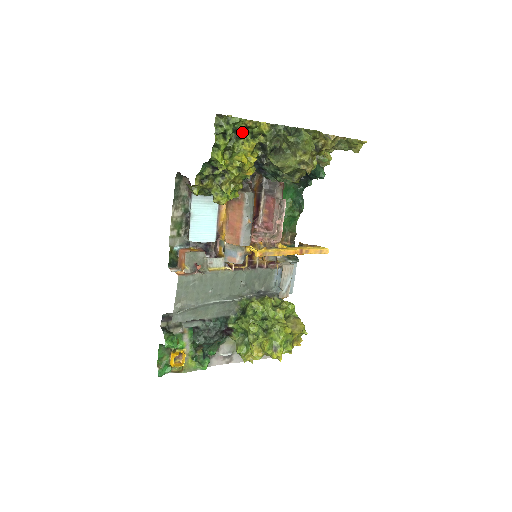
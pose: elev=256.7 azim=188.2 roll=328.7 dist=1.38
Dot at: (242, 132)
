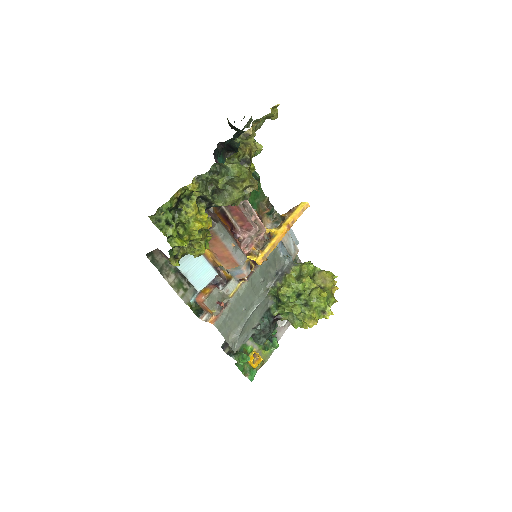
Dot at: (178, 205)
